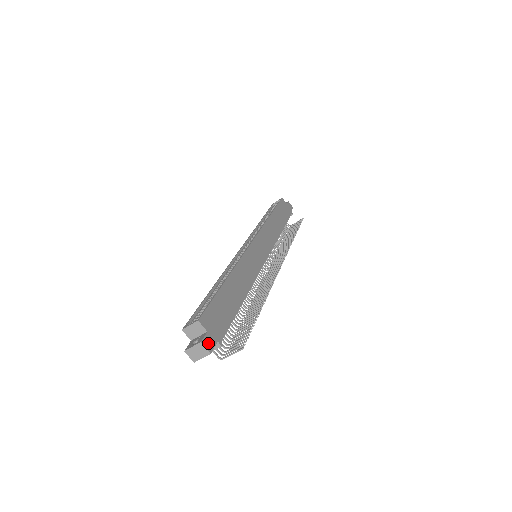
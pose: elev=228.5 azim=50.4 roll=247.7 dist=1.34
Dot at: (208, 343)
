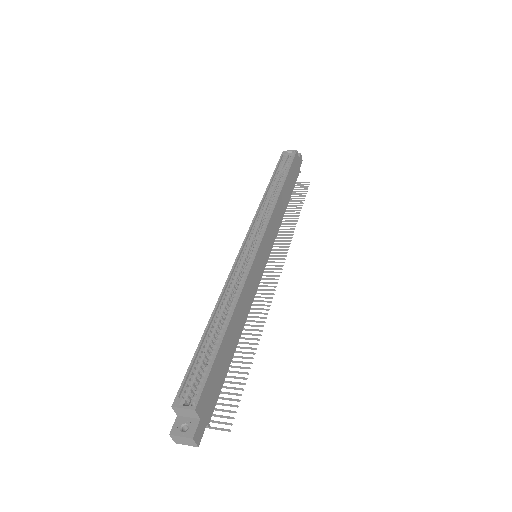
Dot at: (198, 434)
